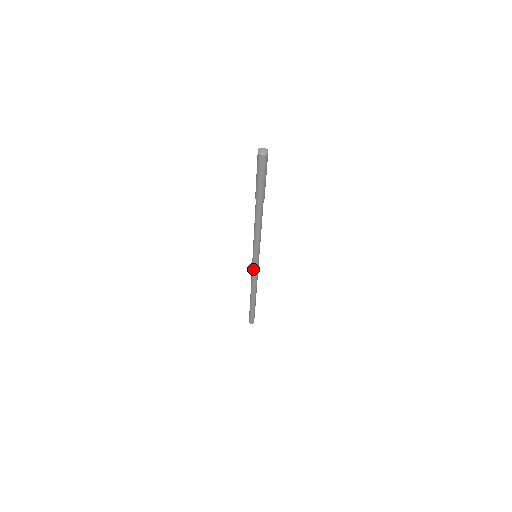
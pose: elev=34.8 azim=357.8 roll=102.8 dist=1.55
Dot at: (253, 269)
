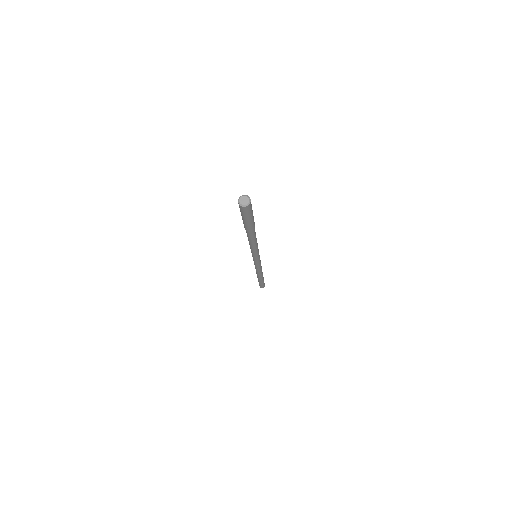
Dot at: (255, 264)
